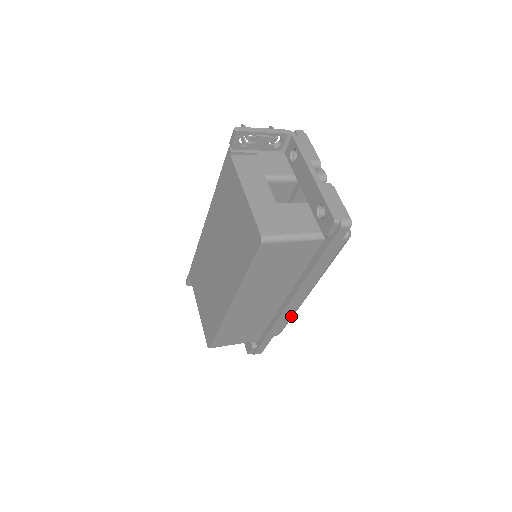
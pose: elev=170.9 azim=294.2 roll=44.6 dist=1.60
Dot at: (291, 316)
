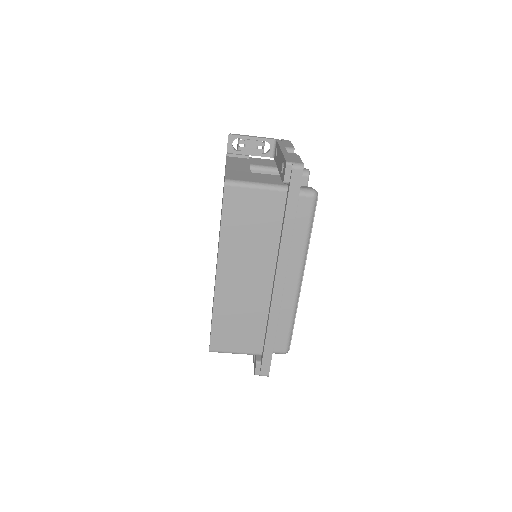
Dot at: (291, 318)
